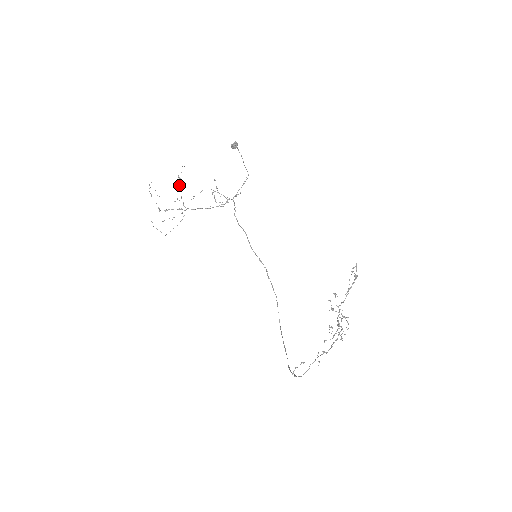
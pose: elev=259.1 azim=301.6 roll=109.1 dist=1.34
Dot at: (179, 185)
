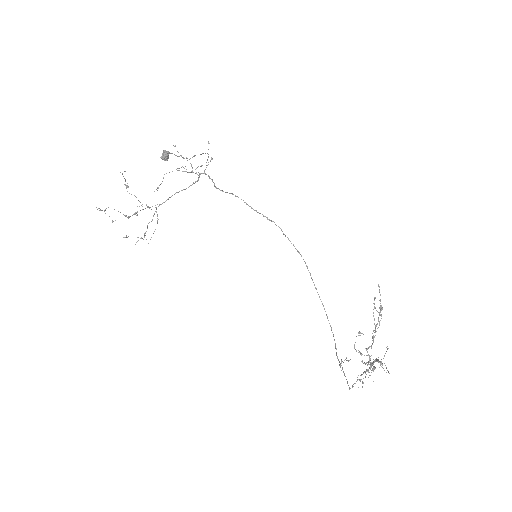
Dot at: (131, 194)
